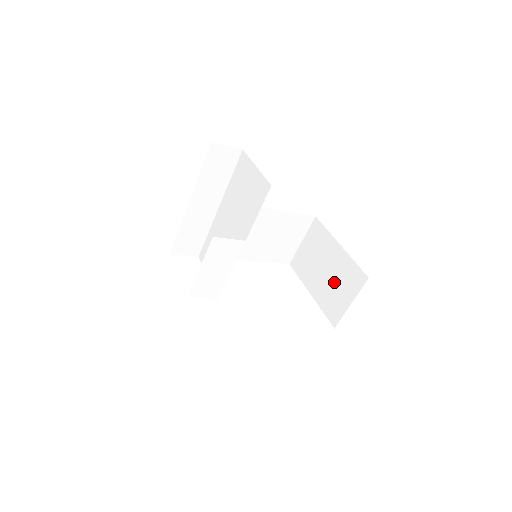
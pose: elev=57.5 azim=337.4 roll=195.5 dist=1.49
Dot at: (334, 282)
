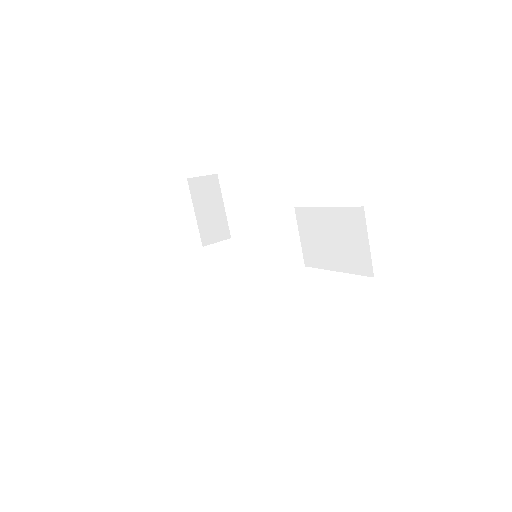
Dot at: (344, 240)
